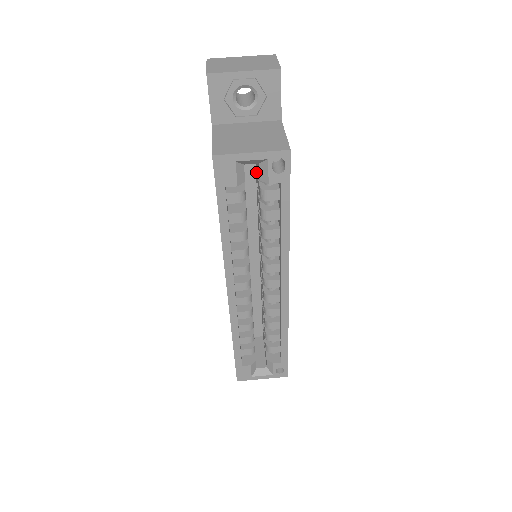
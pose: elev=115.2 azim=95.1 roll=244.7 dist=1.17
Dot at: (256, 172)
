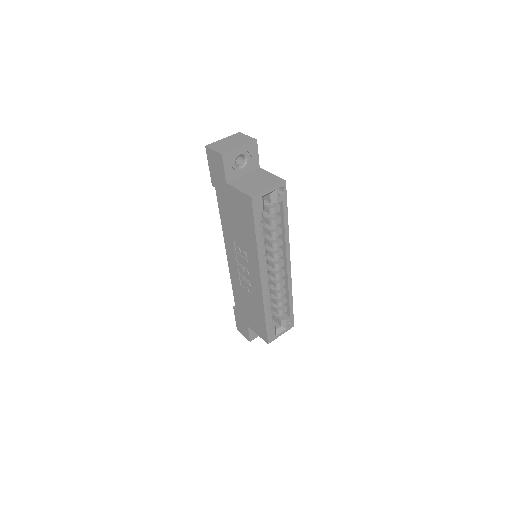
Dot at: occluded
